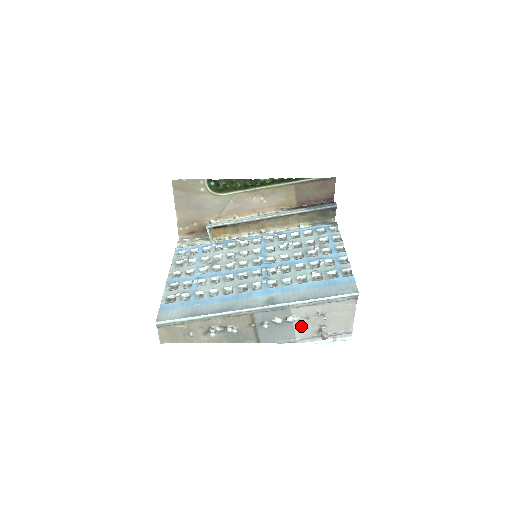
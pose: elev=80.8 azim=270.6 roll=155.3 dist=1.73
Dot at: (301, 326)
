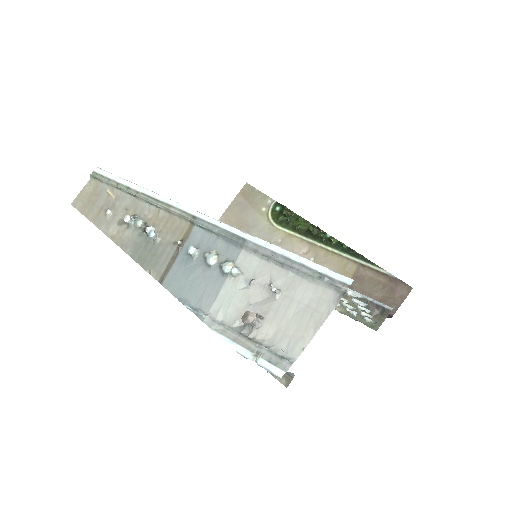
Dot at: (231, 294)
